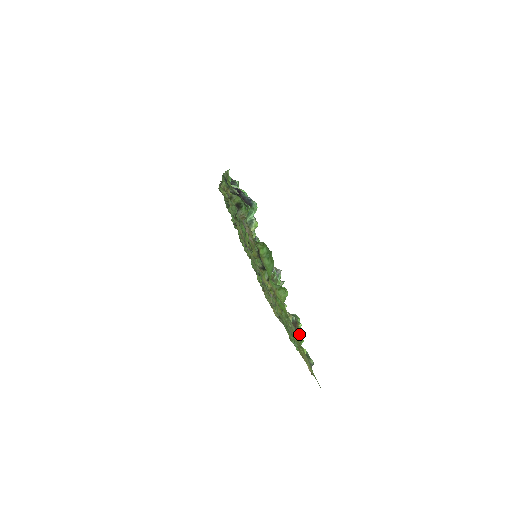
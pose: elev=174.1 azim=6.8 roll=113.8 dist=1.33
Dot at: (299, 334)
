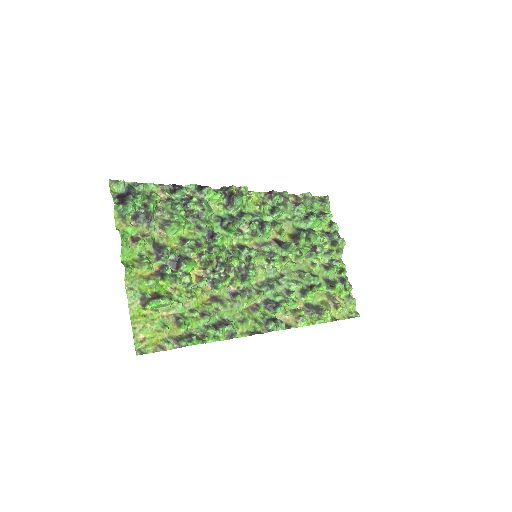
Dot at: (148, 309)
